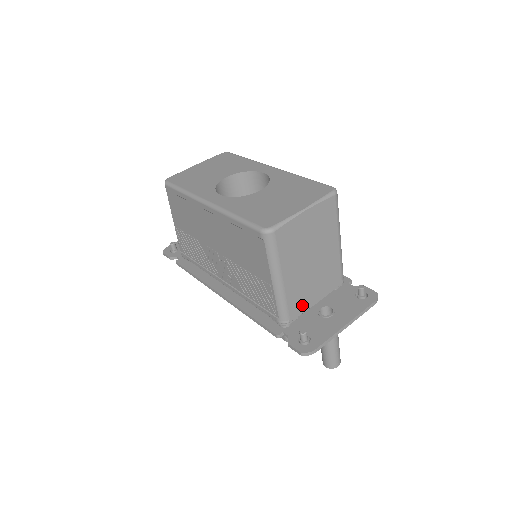
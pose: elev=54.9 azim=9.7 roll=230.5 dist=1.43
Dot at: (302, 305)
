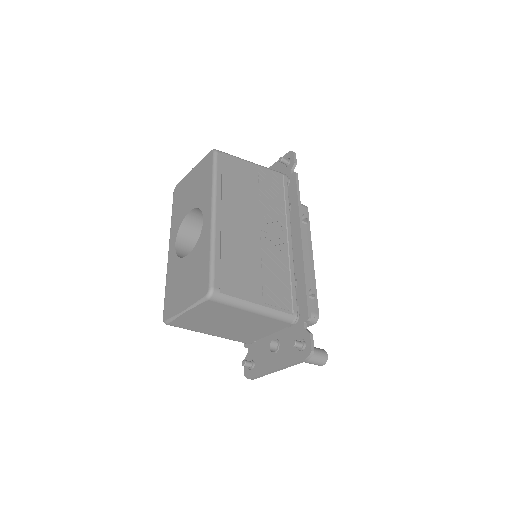
Dot at: (252, 337)
